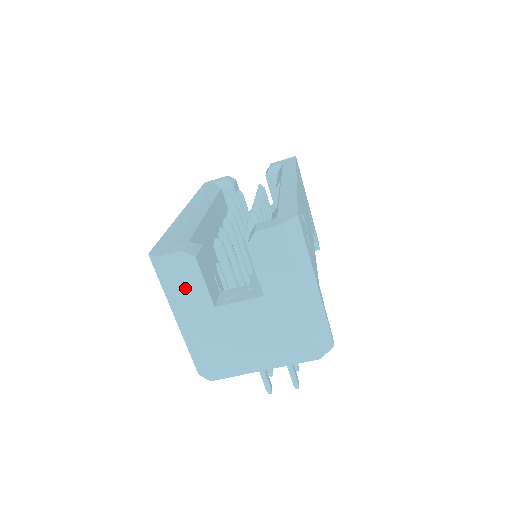
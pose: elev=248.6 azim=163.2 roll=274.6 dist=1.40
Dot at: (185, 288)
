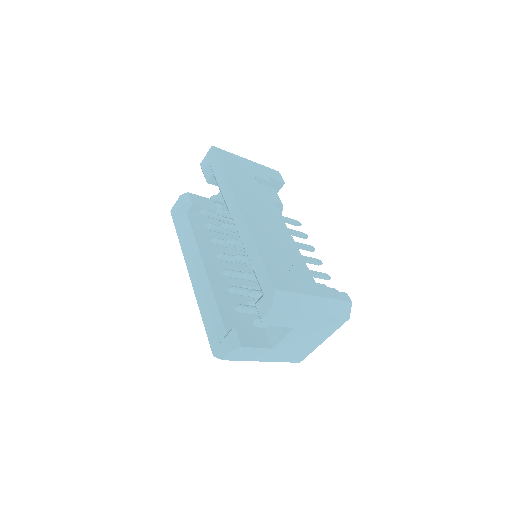
Dot at: (249, 356)
